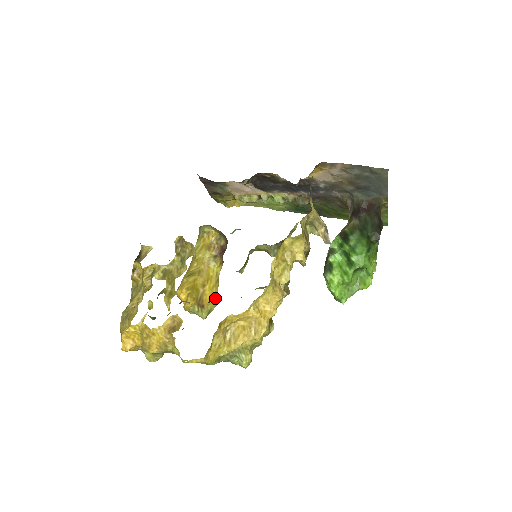
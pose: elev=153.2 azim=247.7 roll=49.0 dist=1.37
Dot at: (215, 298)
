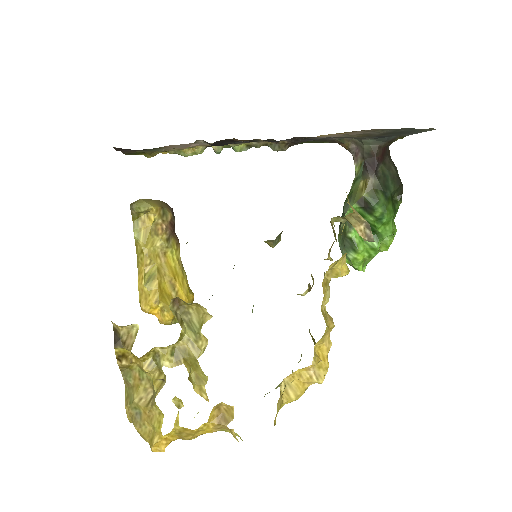
Dot at: (190, 292)
